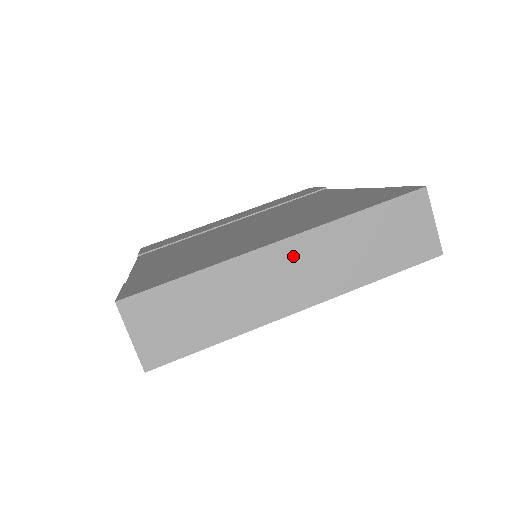
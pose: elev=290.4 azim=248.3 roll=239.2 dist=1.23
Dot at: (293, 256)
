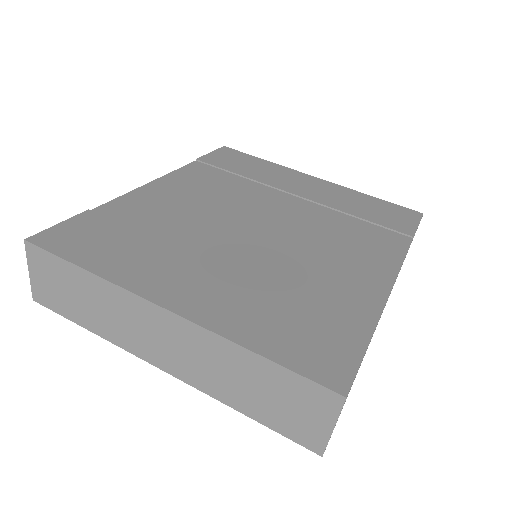
Dot at: (172, 330)
